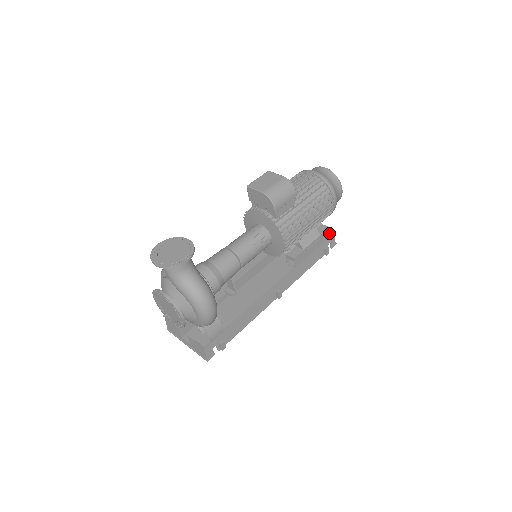
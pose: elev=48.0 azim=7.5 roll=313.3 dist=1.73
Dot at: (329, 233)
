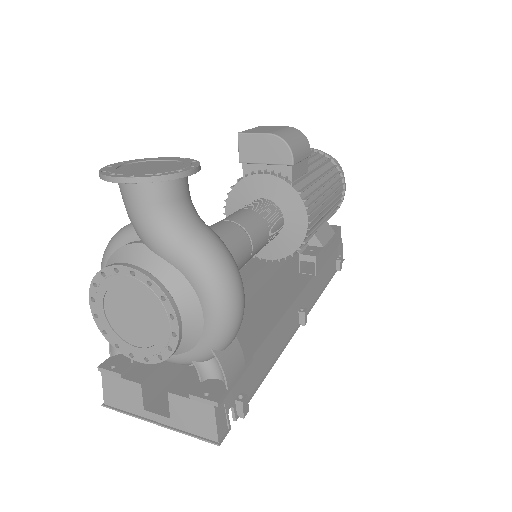
Dot at: (340, 236)
